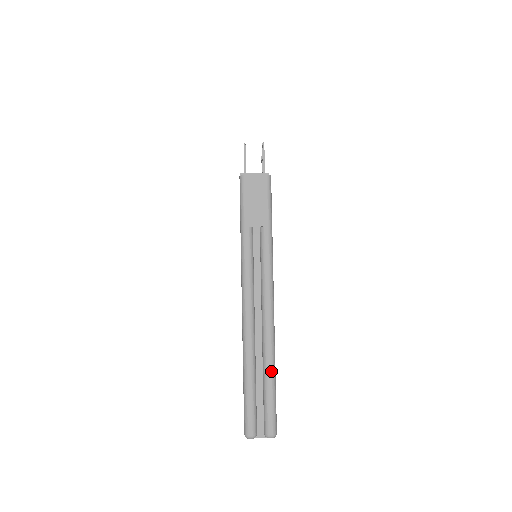
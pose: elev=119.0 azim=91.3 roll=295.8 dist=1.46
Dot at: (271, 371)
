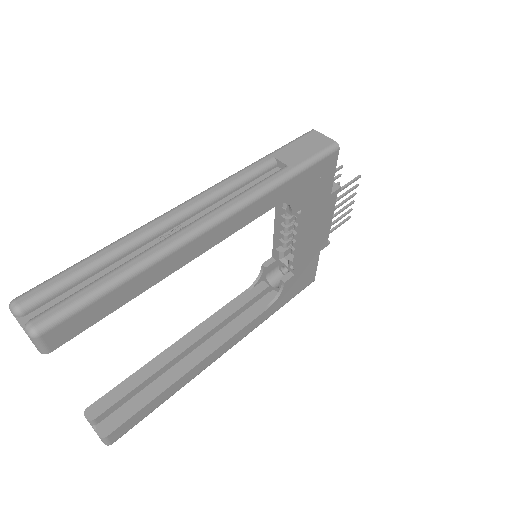
Dot at: (130, 267)
